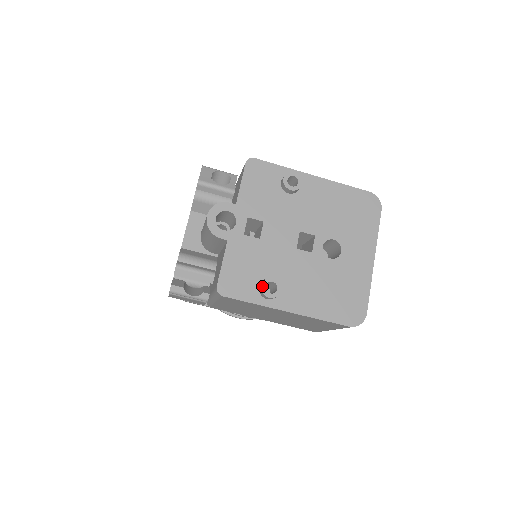
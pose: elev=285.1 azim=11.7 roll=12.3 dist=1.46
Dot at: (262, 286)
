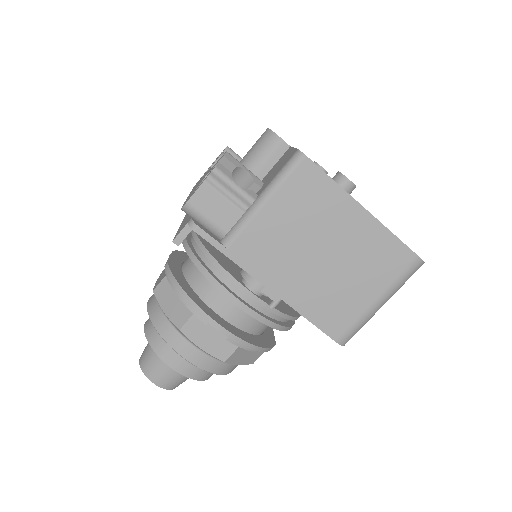
Dot at: (340, 172)
